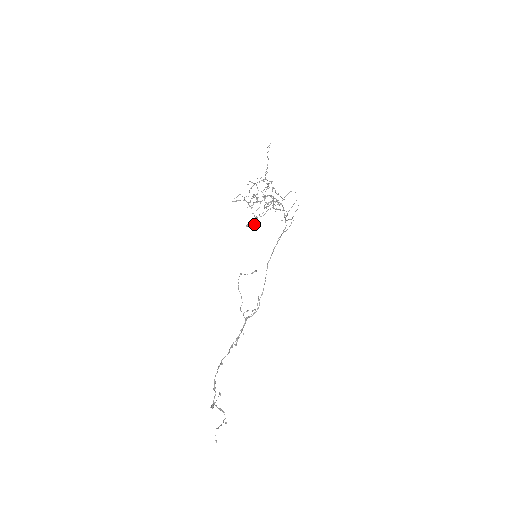
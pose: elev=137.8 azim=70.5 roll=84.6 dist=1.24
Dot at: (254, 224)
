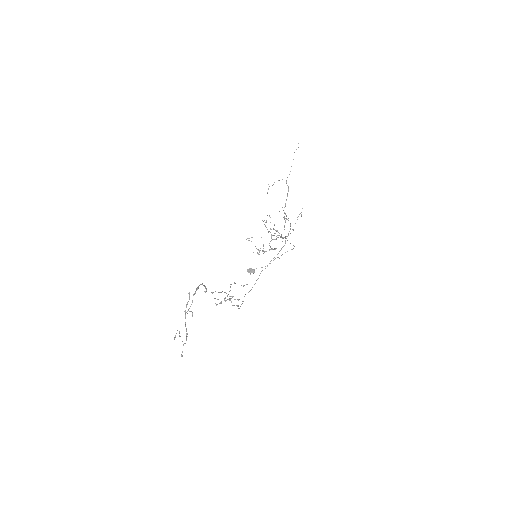
Dot at: (253, 271)
